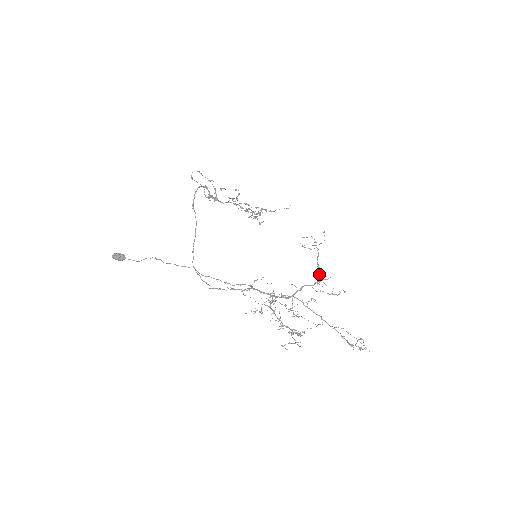
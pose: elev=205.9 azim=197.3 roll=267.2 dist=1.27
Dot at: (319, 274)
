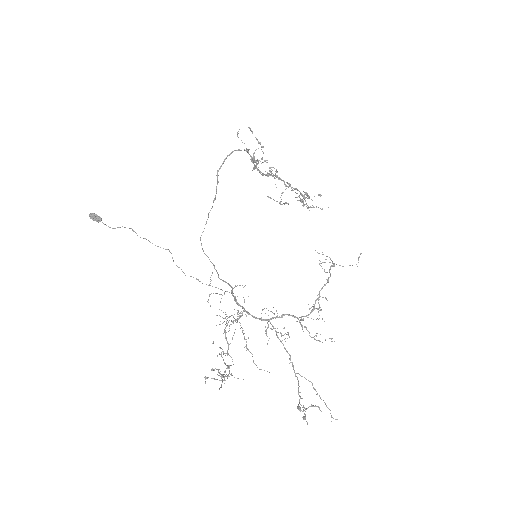
Dot at: (314, 307)
